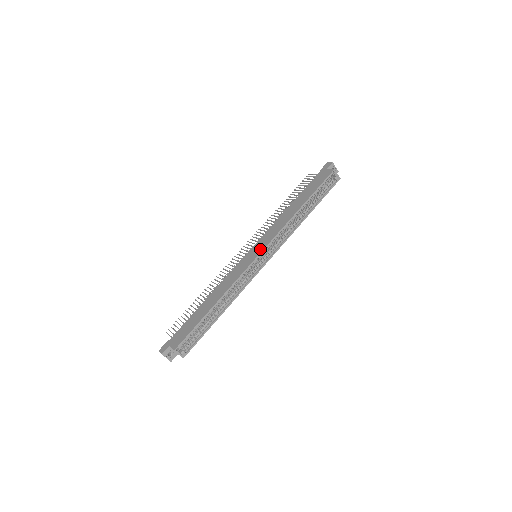
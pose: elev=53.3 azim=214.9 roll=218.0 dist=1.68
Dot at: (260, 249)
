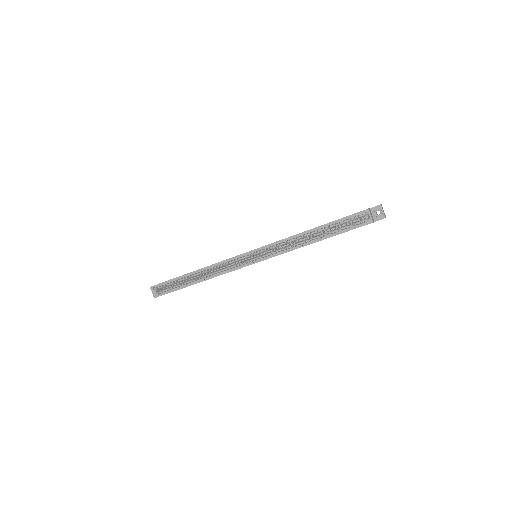
Dot at: (255, 249)
